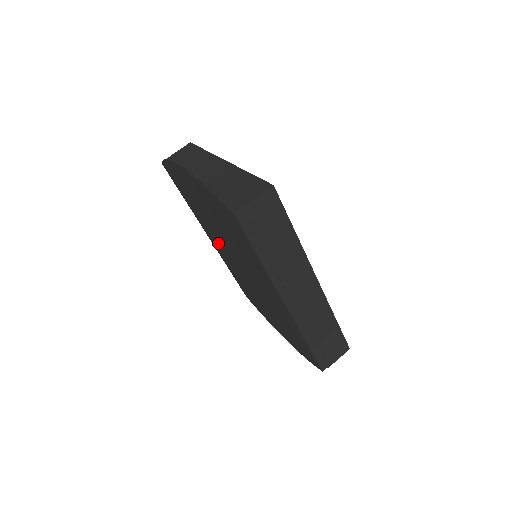
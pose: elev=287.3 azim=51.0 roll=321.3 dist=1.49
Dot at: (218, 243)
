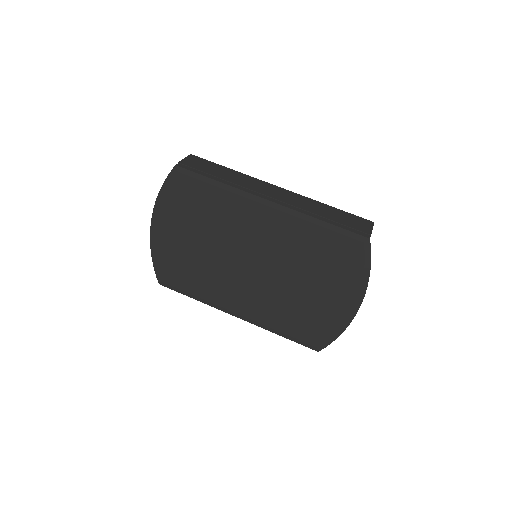
Dot at: (233, 290)
